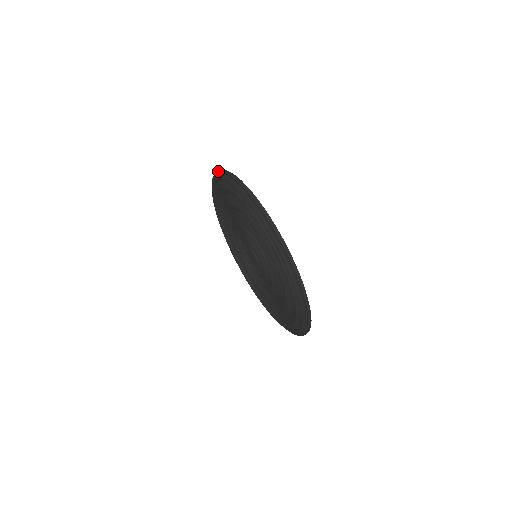
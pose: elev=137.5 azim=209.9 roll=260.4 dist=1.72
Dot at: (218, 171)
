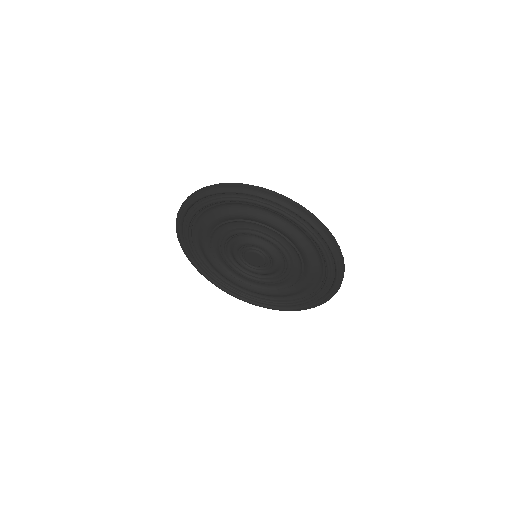
Dot at: (183, 202)
